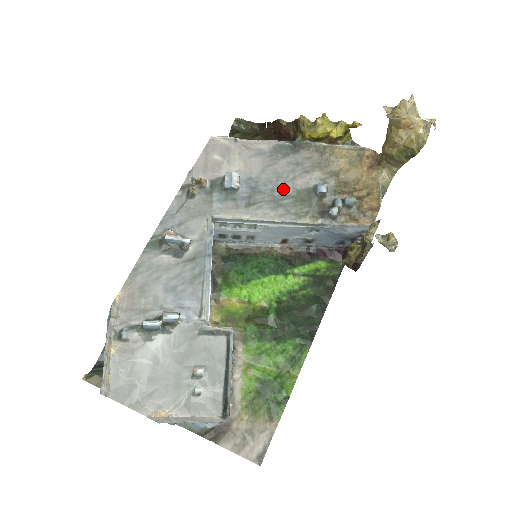
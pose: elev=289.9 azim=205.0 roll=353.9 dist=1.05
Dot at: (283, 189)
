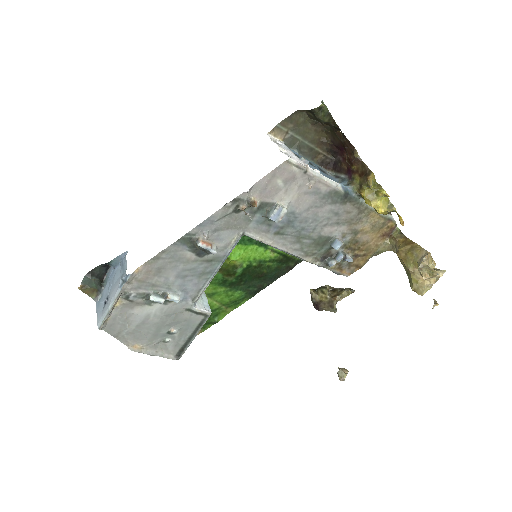
Dot at: (311, 231)
